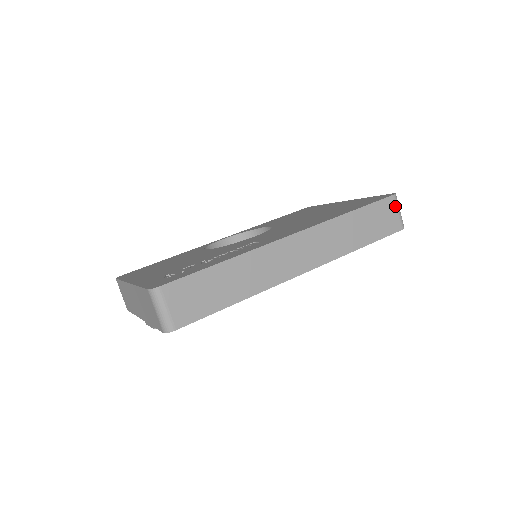
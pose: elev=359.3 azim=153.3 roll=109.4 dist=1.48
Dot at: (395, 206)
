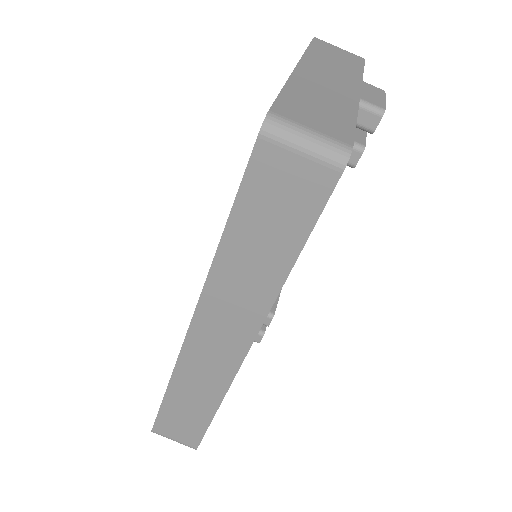
Dot at: (282, 151)
